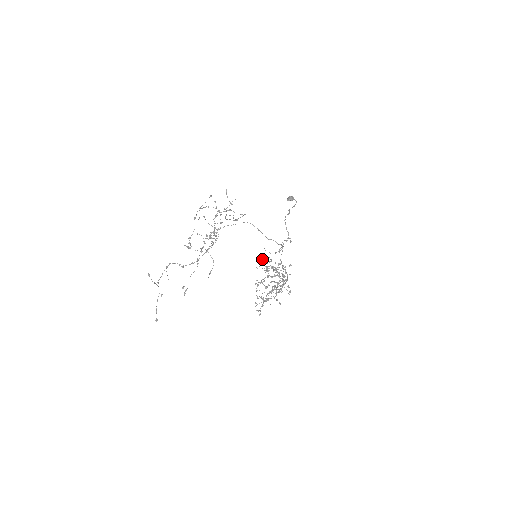
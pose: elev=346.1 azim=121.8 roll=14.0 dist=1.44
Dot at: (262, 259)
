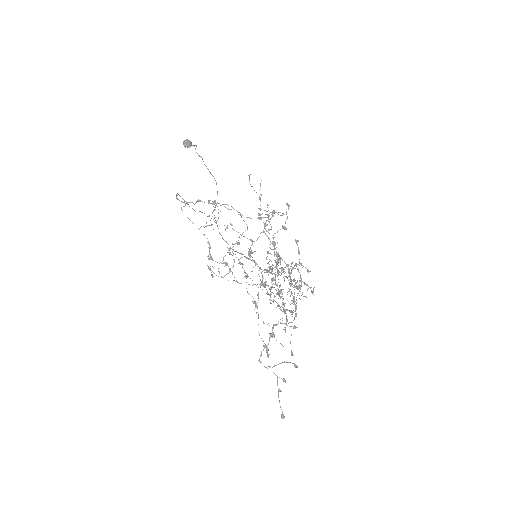
Dot at: occluded
